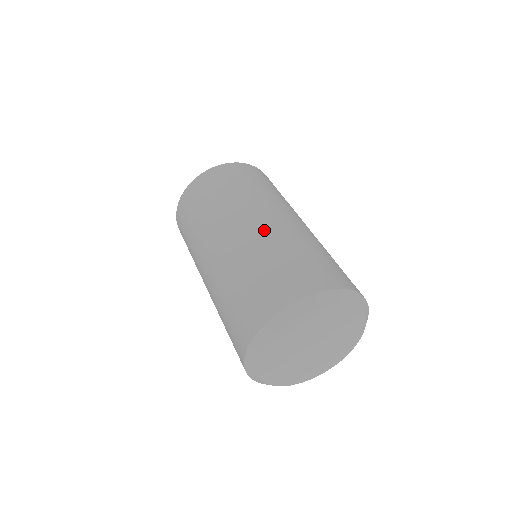
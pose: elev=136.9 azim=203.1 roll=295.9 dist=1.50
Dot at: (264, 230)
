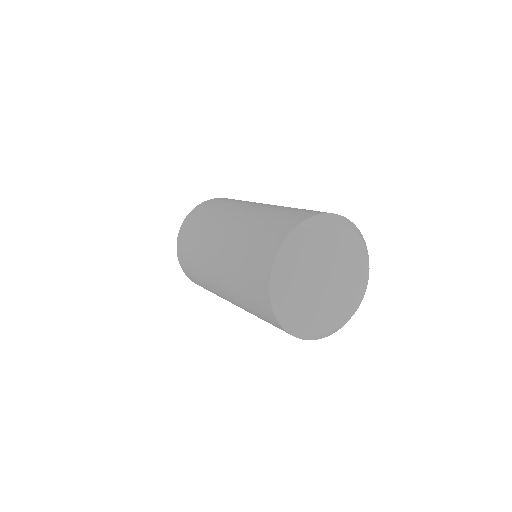
Dot at: (228, 239)
